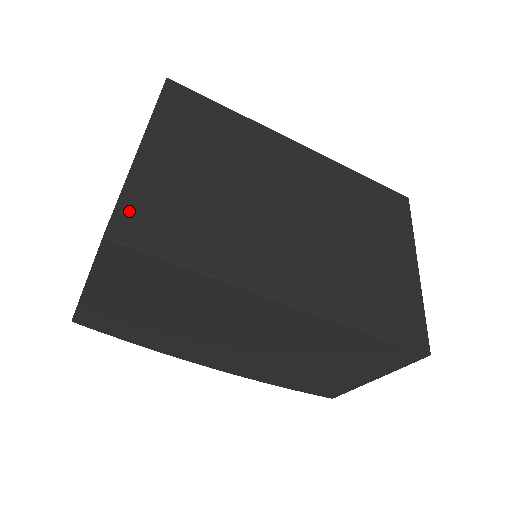
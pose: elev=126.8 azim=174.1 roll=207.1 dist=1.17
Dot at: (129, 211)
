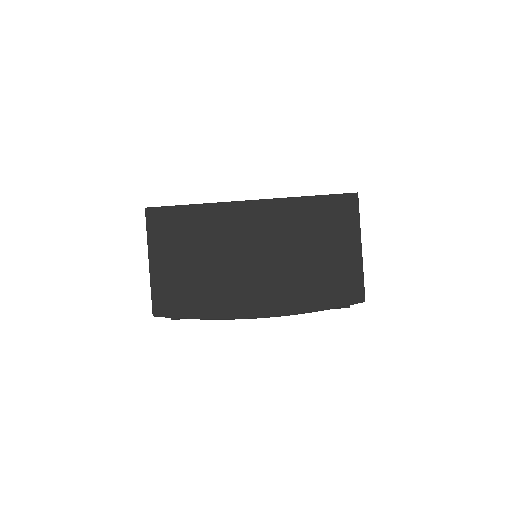
Dot at: occluded
